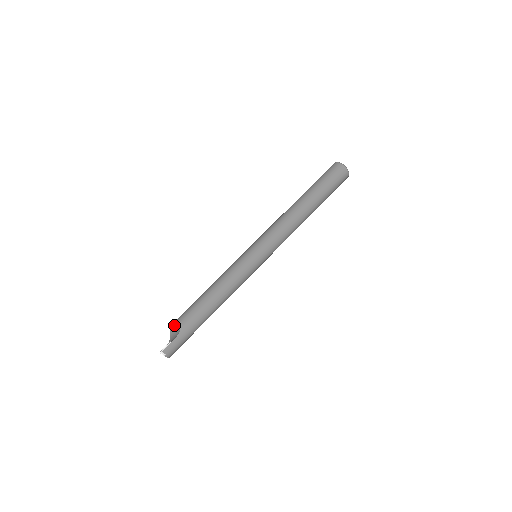
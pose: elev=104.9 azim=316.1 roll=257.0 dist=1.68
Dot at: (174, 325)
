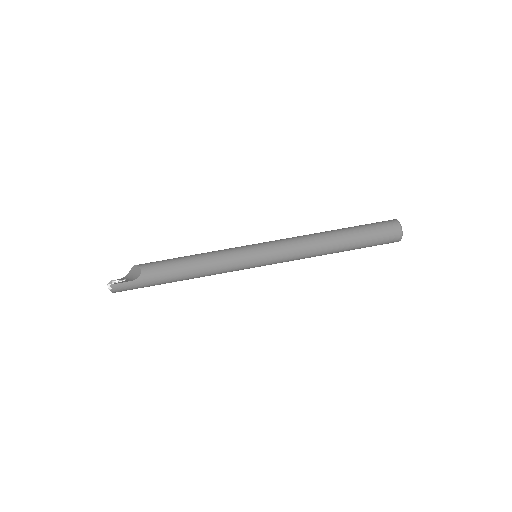
Dot at: (137, 267)
